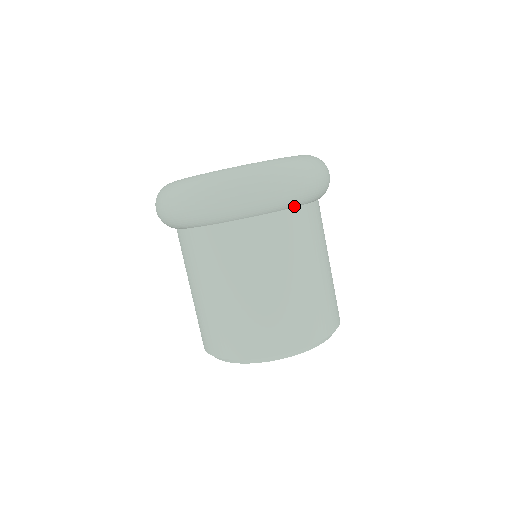
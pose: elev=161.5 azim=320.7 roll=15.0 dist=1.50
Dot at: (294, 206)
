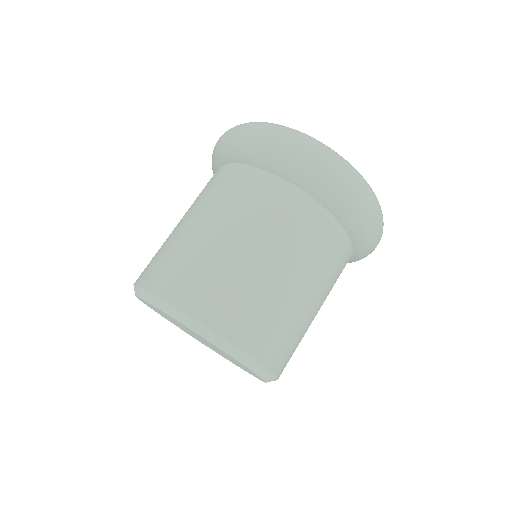
Dot at: (338, 218)
